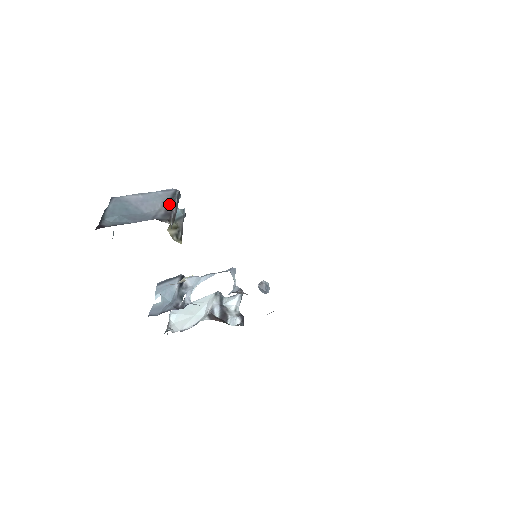
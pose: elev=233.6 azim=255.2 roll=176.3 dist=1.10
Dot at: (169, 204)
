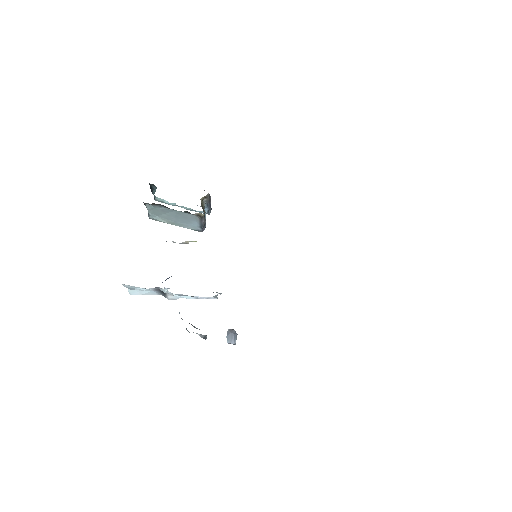
Dot at: occluded
